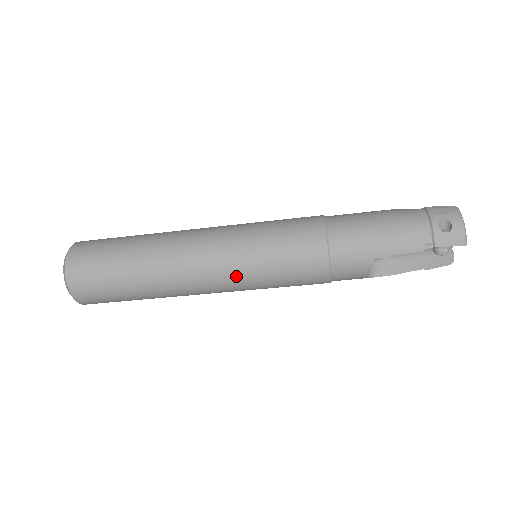
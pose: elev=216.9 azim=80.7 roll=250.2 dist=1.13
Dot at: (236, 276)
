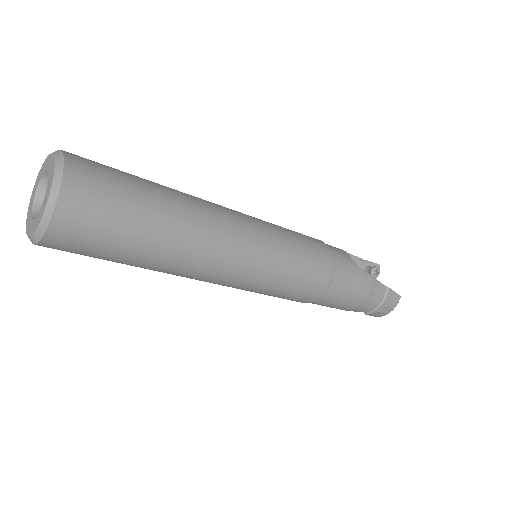
Dot at: (232, 287)
